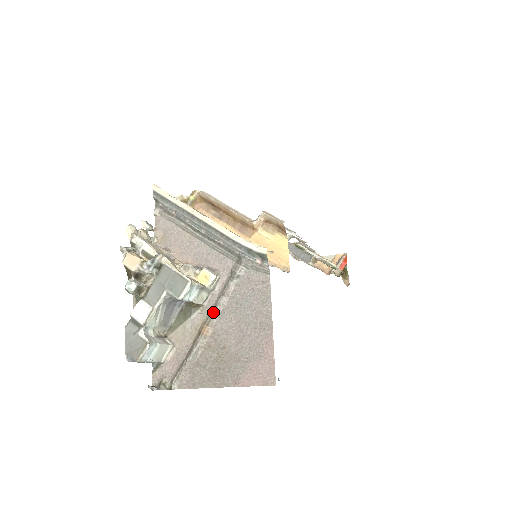
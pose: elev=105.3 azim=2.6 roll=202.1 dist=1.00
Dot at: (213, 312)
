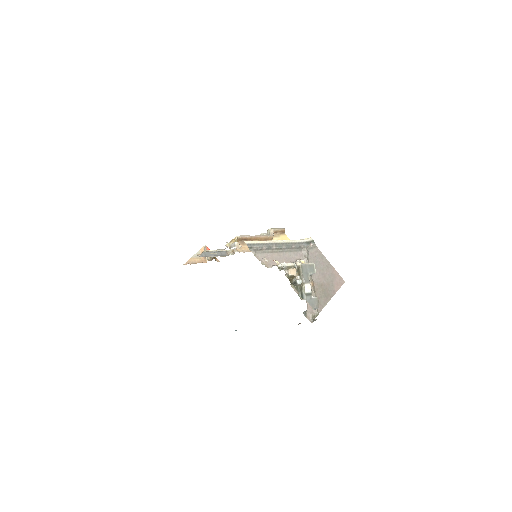
Dot at: occluded
